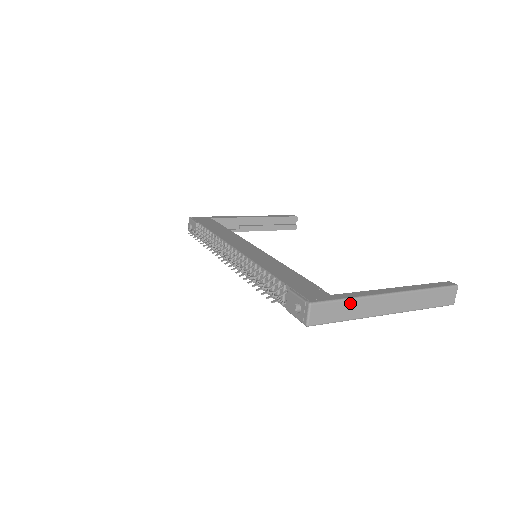
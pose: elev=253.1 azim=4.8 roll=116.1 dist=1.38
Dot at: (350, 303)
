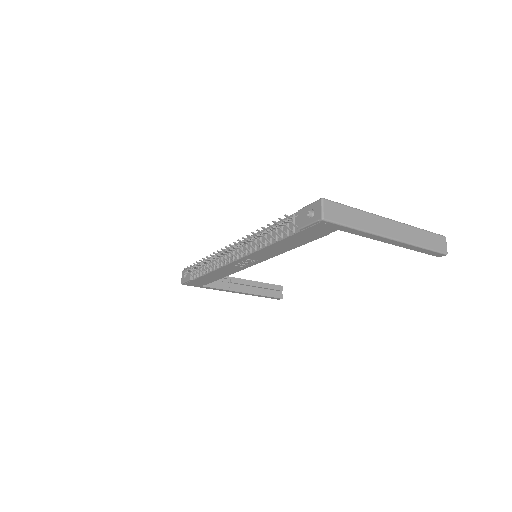
Dot at: (356, 212)
